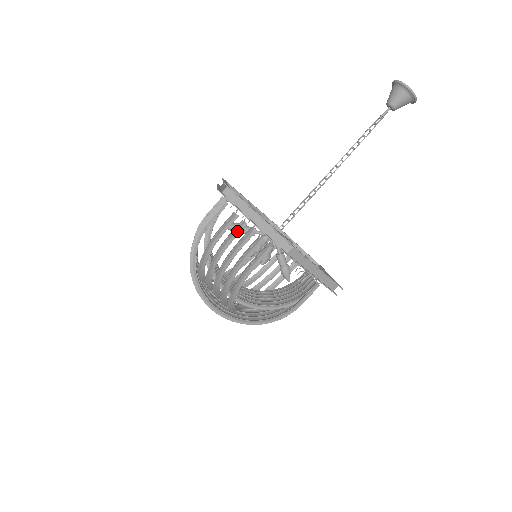
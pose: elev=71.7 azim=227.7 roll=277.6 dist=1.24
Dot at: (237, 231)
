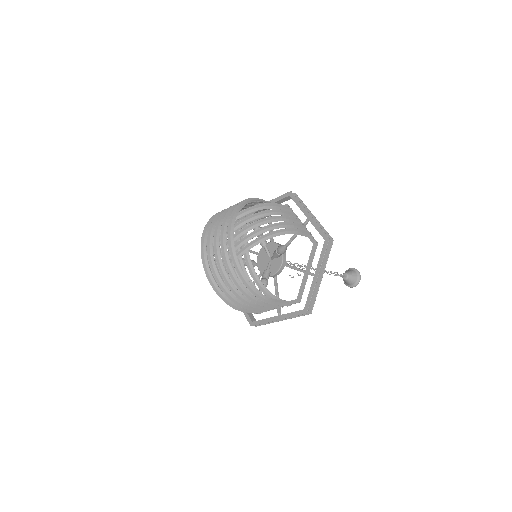
Dot at: (289, 215)
